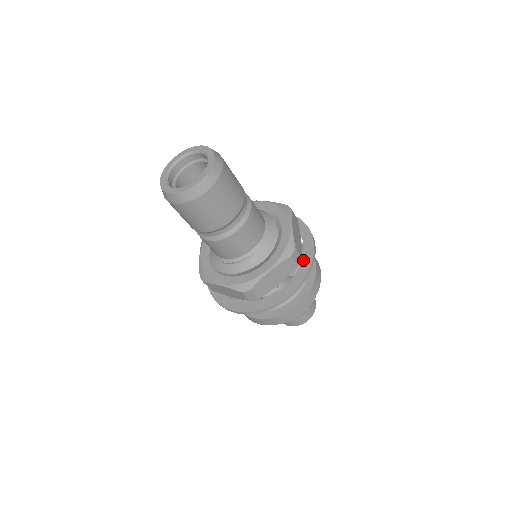
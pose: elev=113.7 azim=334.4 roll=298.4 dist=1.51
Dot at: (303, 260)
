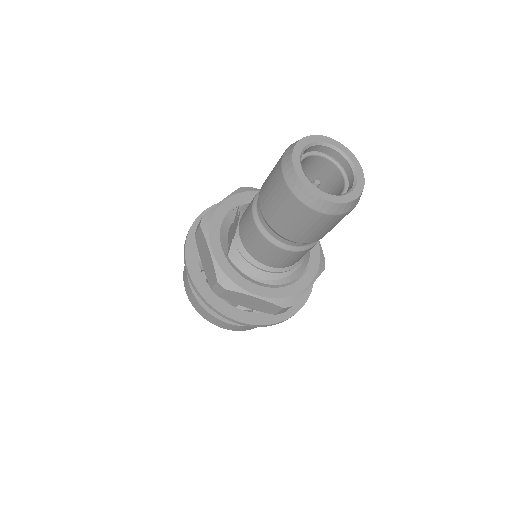
Dot at: occluded
